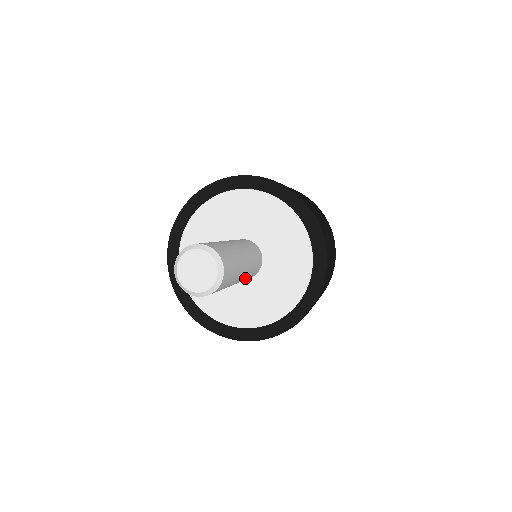
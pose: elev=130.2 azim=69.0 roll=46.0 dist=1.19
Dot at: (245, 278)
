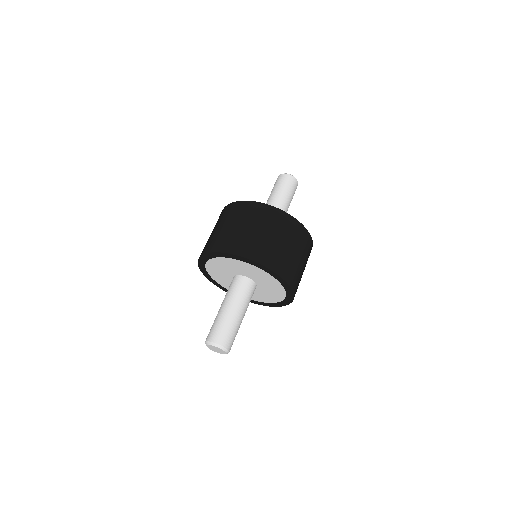
Dot at: occluded
